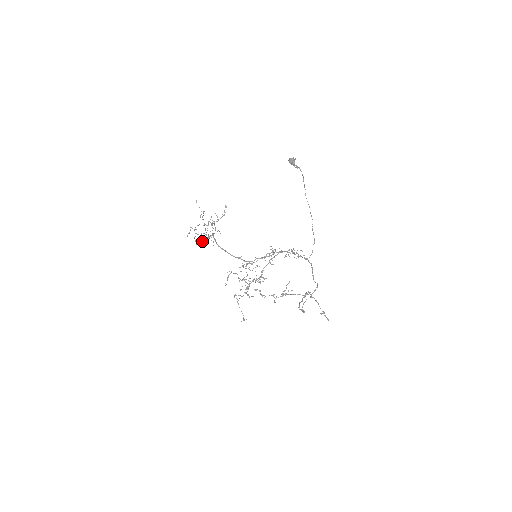
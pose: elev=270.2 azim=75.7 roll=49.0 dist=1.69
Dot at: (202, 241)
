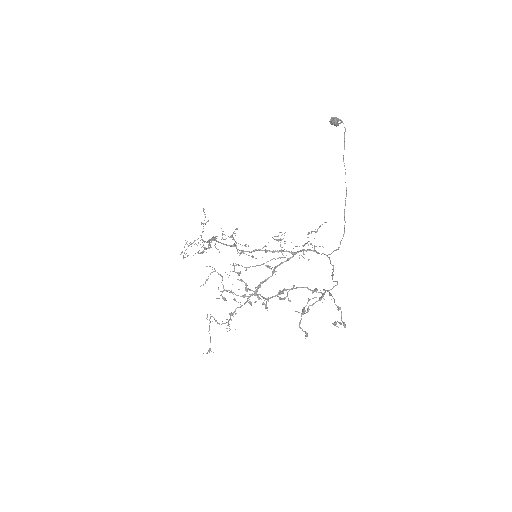
Dot at: (193, 255)
